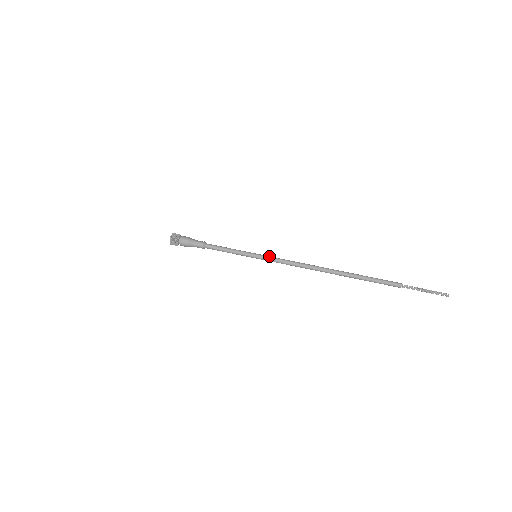
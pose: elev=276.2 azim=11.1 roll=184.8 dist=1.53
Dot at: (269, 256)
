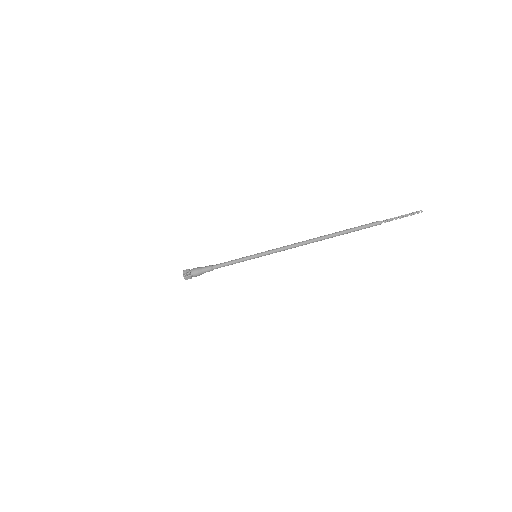
Dot at: (266, 251)
